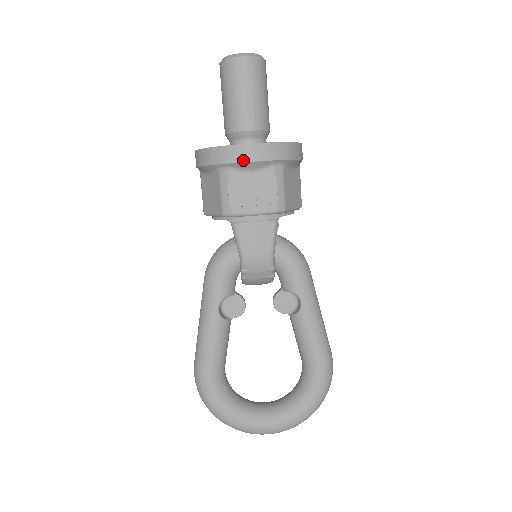
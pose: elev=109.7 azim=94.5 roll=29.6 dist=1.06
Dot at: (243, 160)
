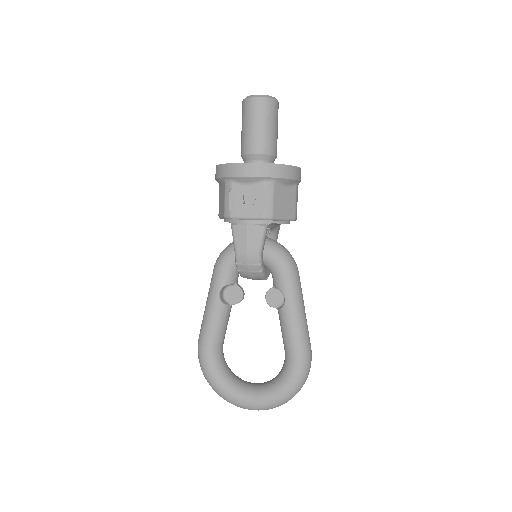
Dot at: (240, 175)
